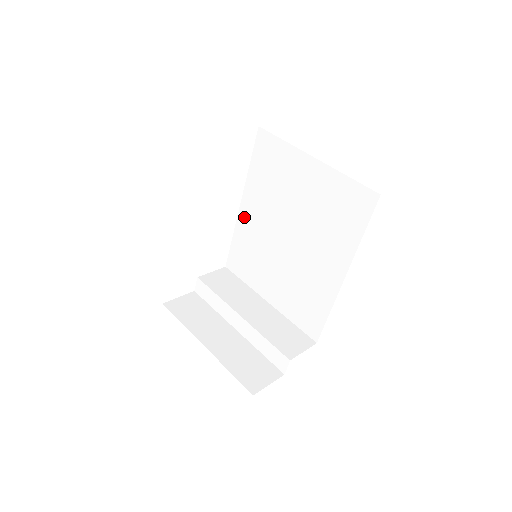
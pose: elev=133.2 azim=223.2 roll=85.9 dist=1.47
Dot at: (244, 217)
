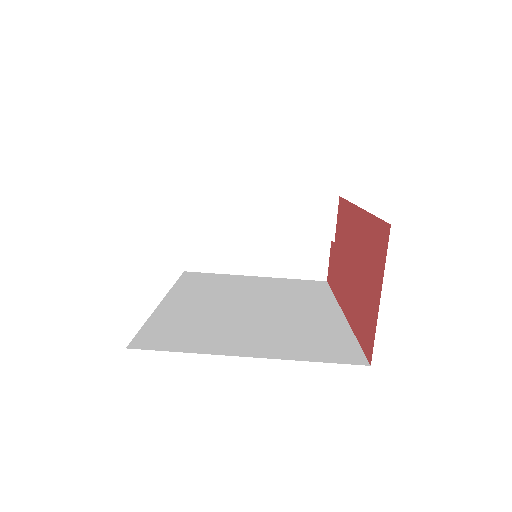
Dot at: occluded
